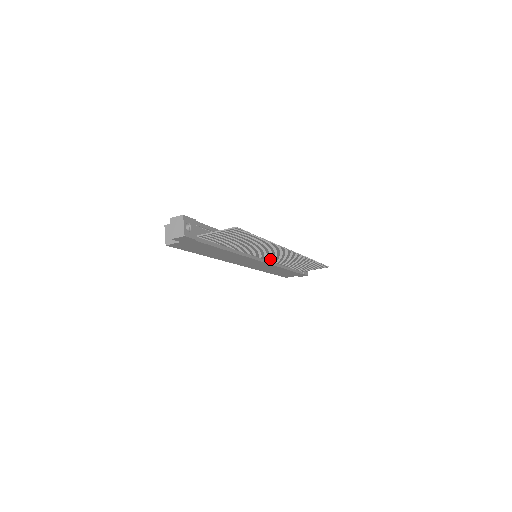
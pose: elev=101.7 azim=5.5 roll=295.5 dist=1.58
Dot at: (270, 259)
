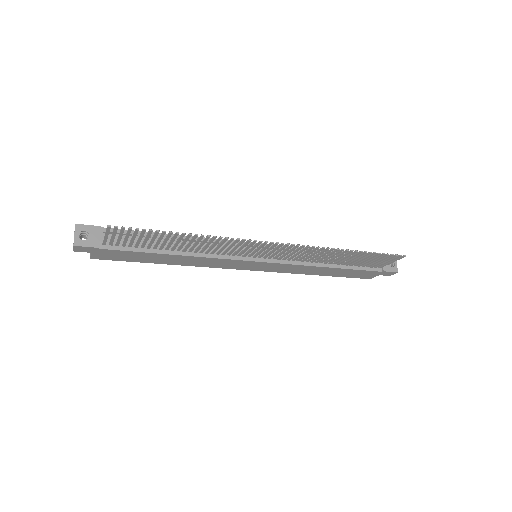
Dot at: (274, 257)
